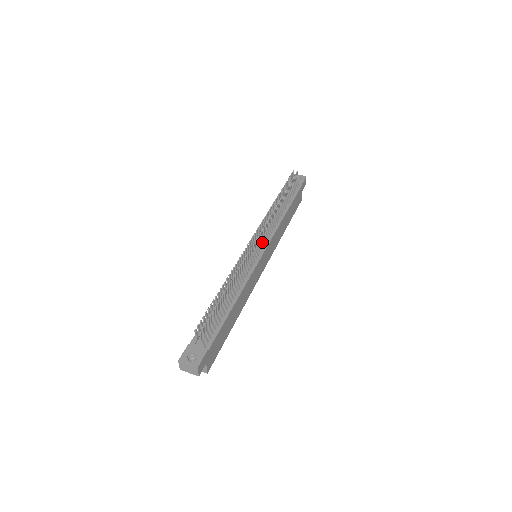
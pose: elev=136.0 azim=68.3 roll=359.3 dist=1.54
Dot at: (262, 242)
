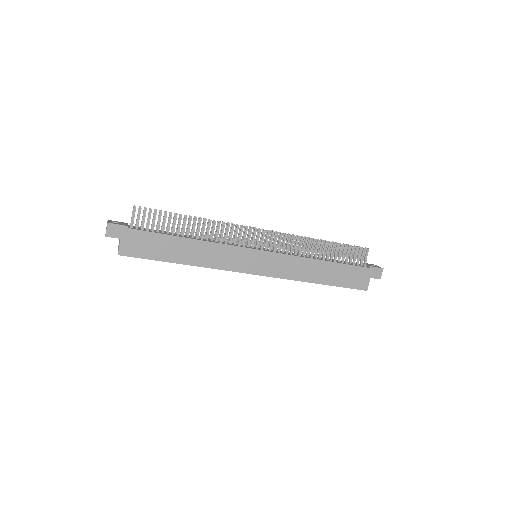
Dot at: occluded
